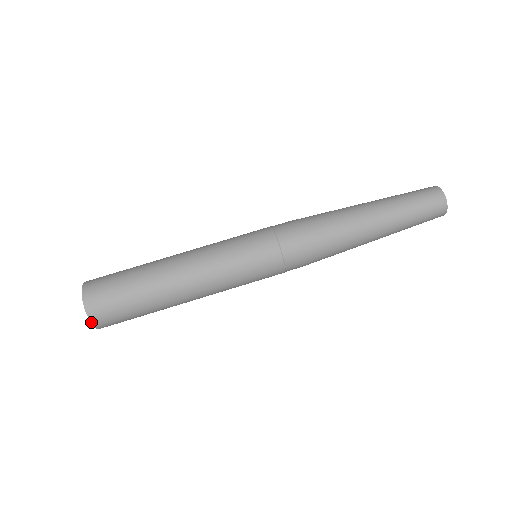
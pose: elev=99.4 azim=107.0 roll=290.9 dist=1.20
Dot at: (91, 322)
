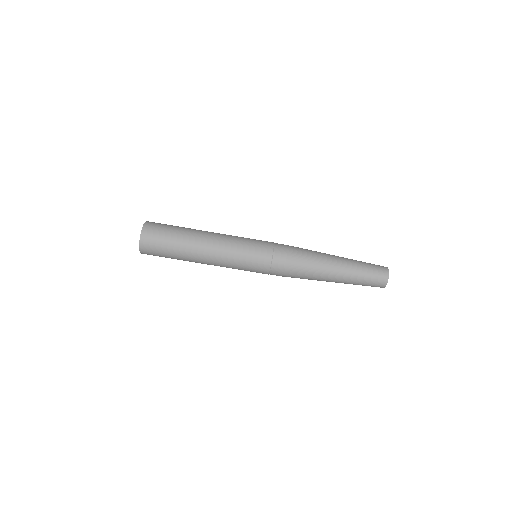
Dot at: (140, 252)
